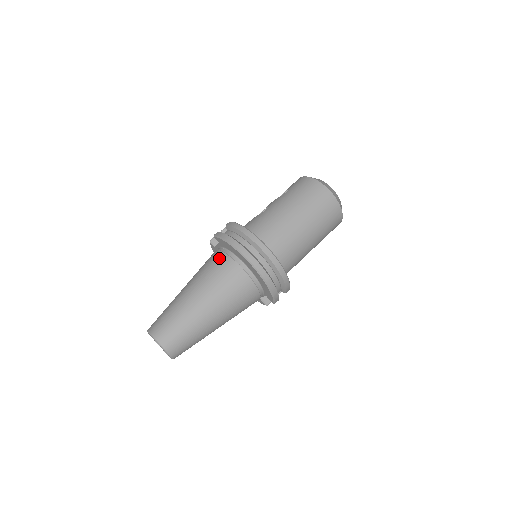
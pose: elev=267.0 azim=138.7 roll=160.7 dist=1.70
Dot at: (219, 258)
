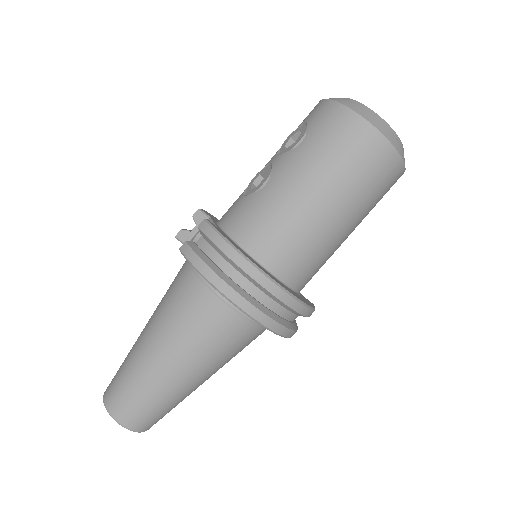
Dot at: (194, 292)
